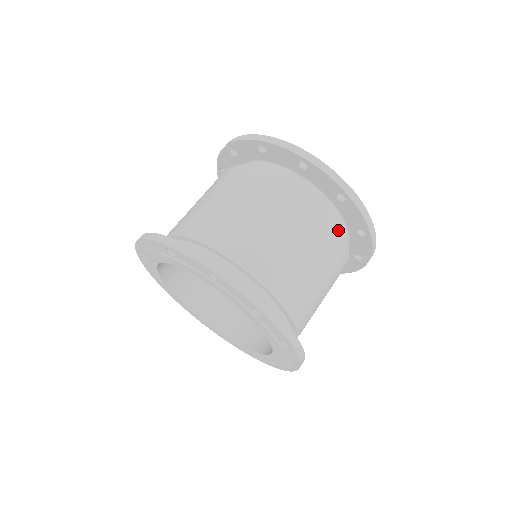
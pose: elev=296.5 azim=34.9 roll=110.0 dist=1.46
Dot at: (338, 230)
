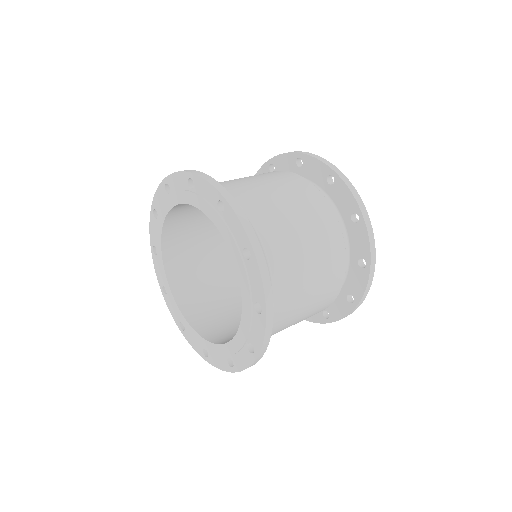
Dot at: (300, 178)
